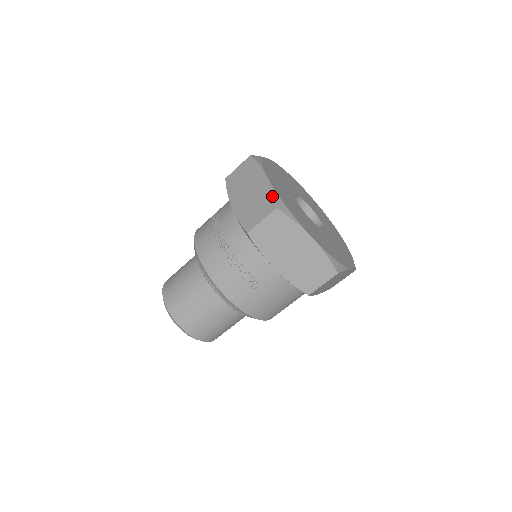
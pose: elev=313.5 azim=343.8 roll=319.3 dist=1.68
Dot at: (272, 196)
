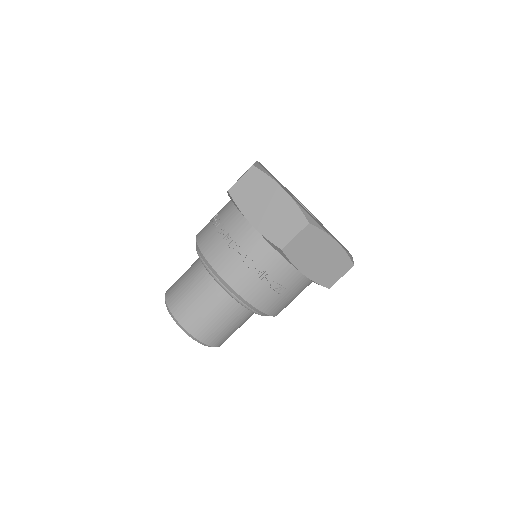
Dot at: (299, 211)
